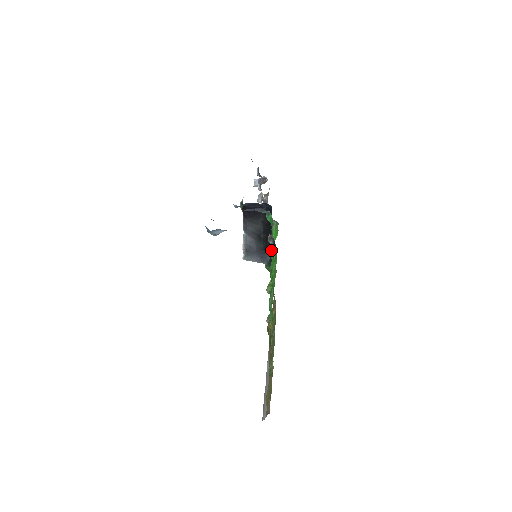
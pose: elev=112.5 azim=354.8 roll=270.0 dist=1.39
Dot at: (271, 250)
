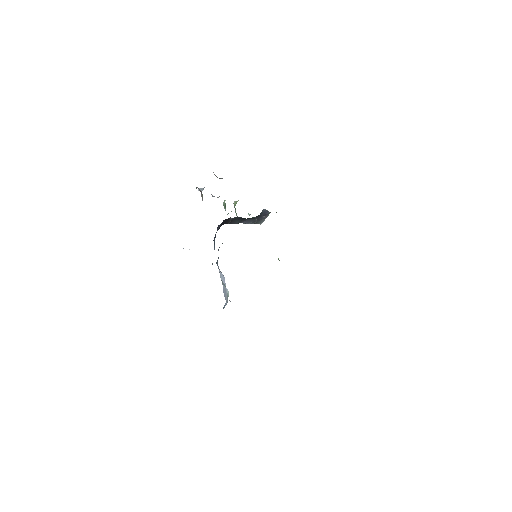
Dot at: occluded
